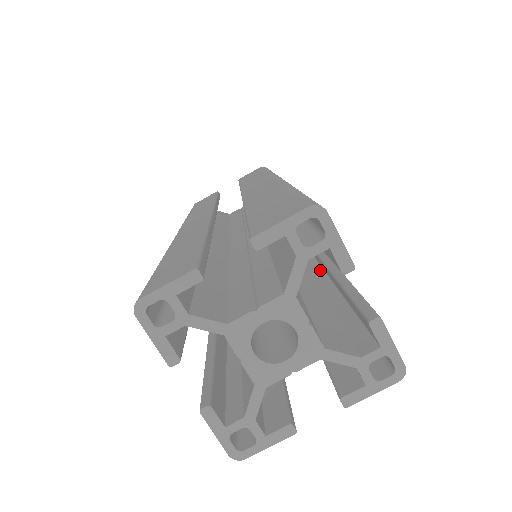
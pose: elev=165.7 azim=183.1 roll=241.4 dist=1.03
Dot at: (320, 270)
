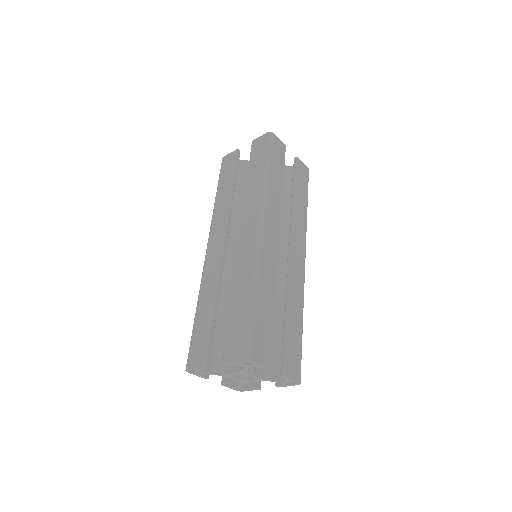
Dot at: occluded
